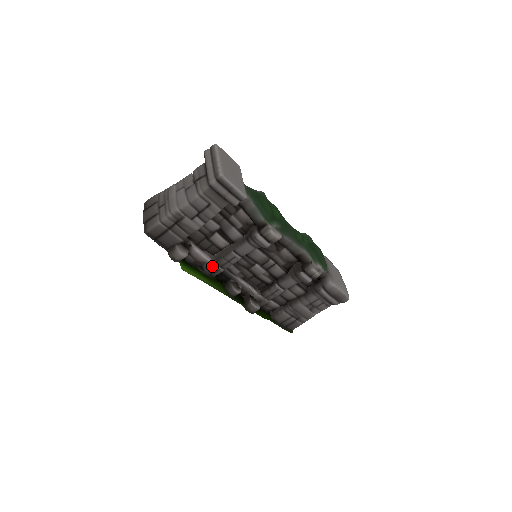
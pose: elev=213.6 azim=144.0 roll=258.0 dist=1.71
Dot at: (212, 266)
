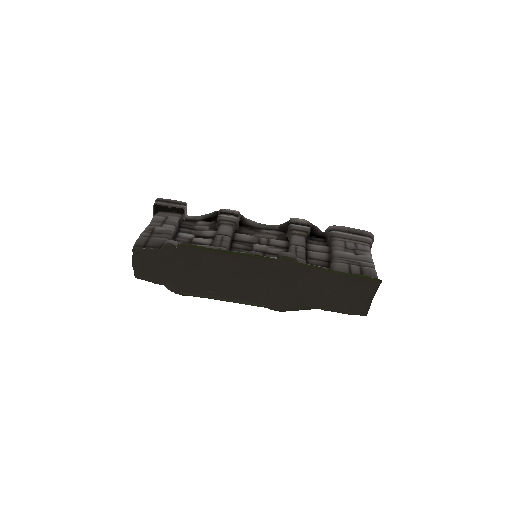
Dot at: occluded
